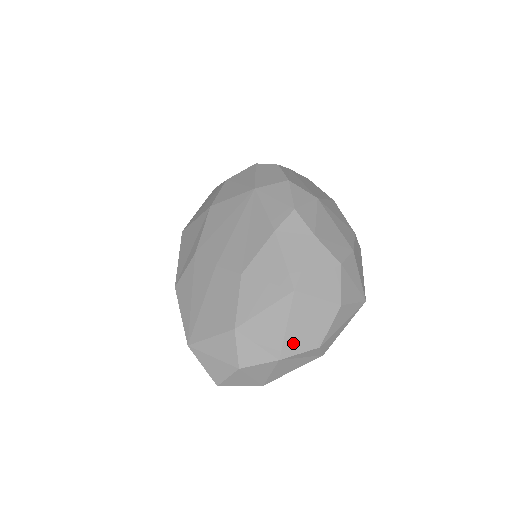
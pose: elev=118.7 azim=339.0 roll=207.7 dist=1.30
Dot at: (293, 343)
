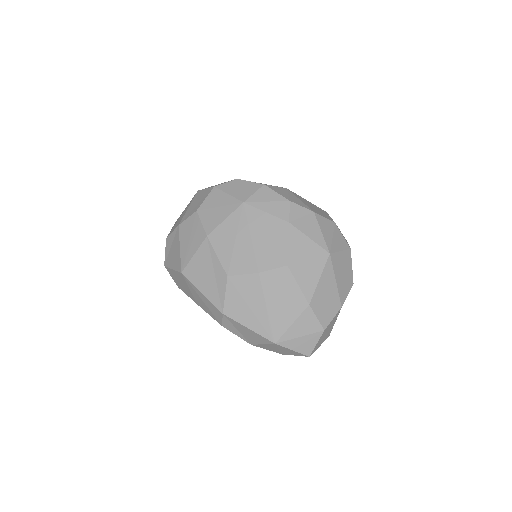
Dot at: (342, 290)
